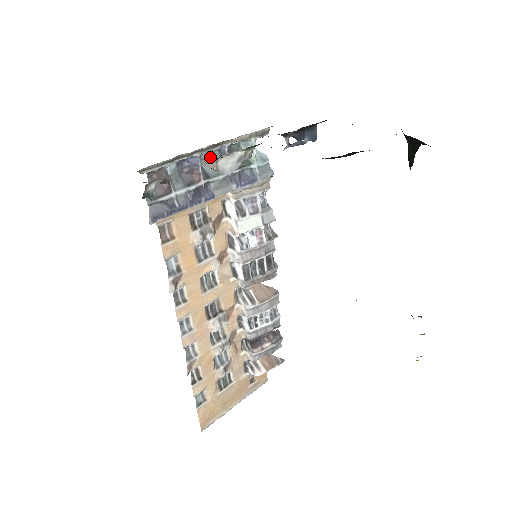
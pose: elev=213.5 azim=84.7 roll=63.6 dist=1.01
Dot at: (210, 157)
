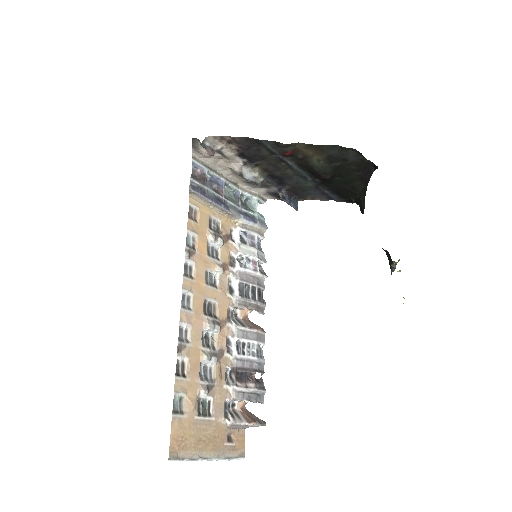
Dot at: (229, 194)
